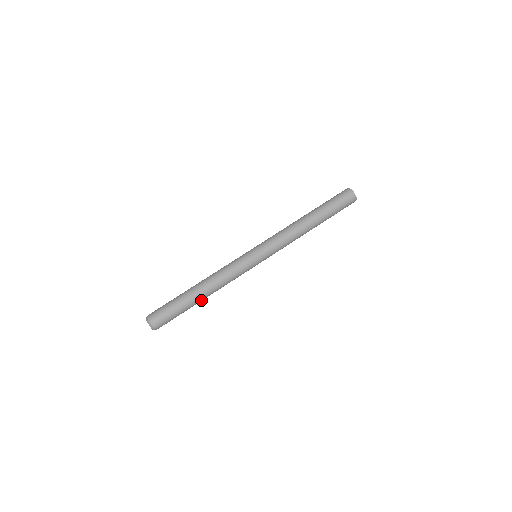
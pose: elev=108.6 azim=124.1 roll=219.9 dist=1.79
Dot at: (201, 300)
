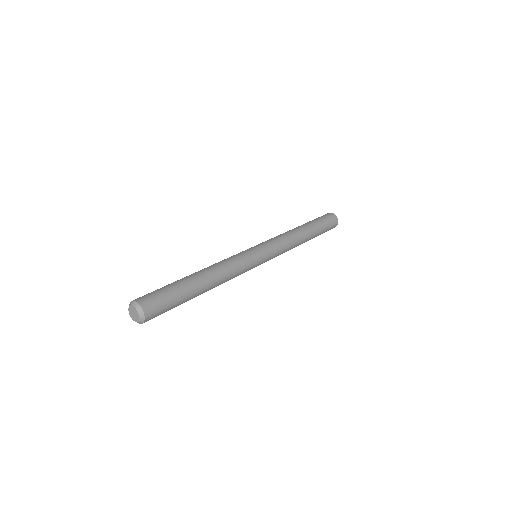
Dot at: (201, 284)
